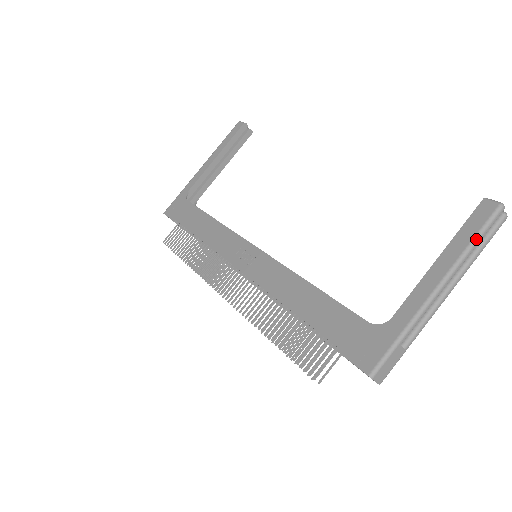
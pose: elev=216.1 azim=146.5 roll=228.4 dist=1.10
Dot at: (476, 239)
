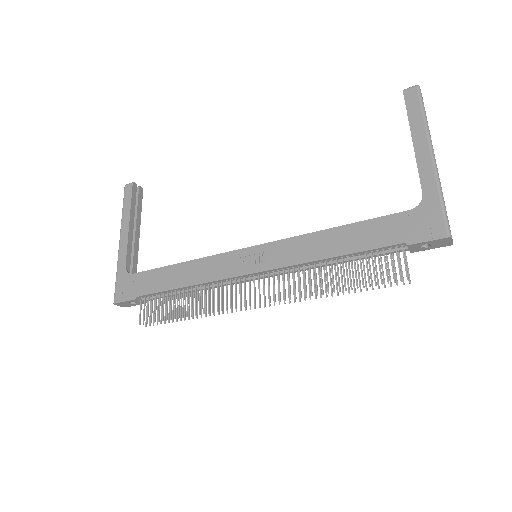
Dot at: (424, 113)
